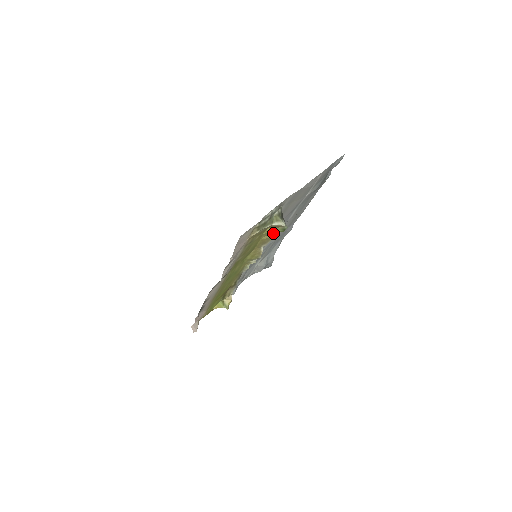
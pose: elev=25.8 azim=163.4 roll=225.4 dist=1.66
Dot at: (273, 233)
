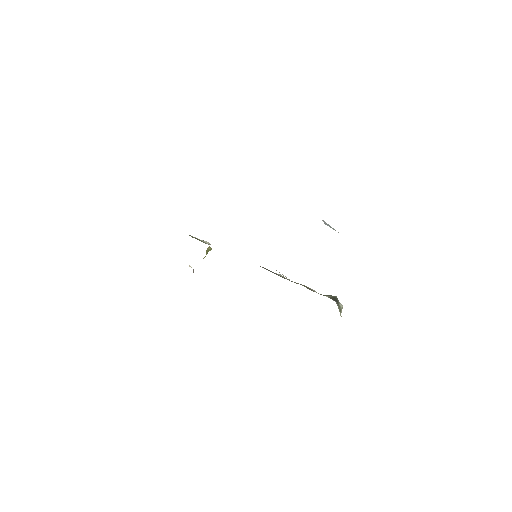
Dot at: occluded
